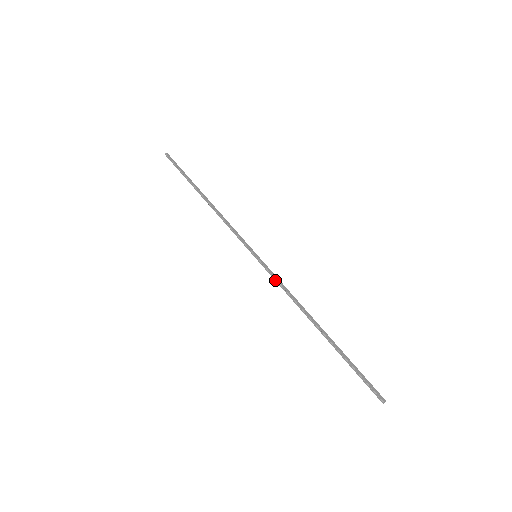
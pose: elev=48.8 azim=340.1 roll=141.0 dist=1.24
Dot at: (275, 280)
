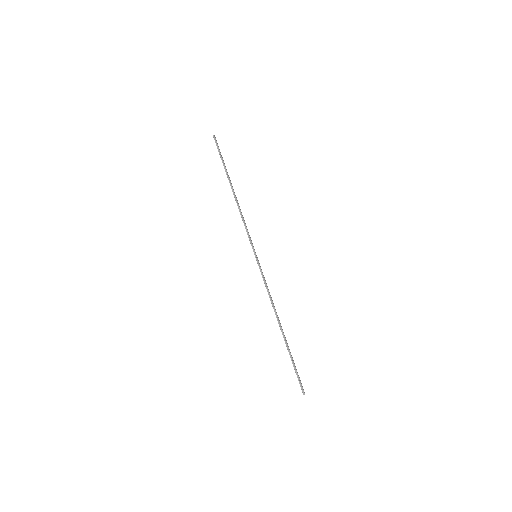
Dot at: (264, 280)
